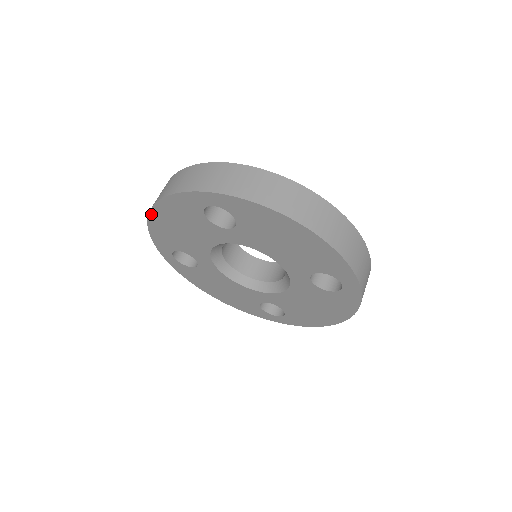
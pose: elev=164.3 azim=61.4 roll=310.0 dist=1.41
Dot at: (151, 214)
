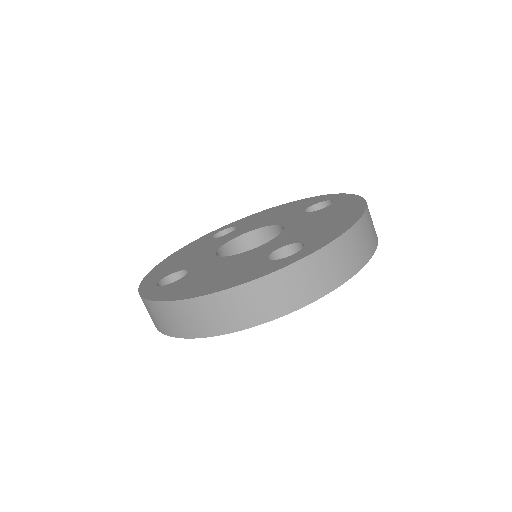
Dot at: (208, 336)
